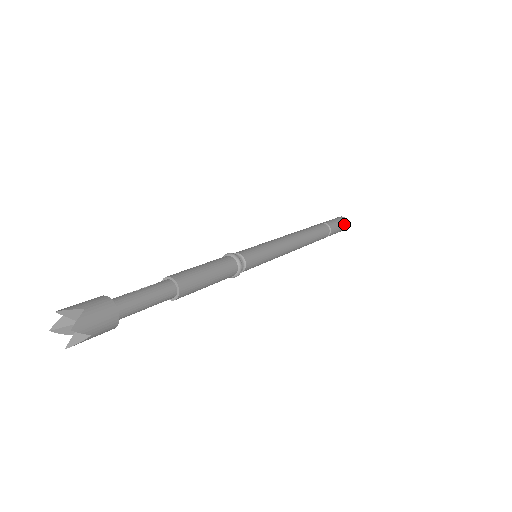
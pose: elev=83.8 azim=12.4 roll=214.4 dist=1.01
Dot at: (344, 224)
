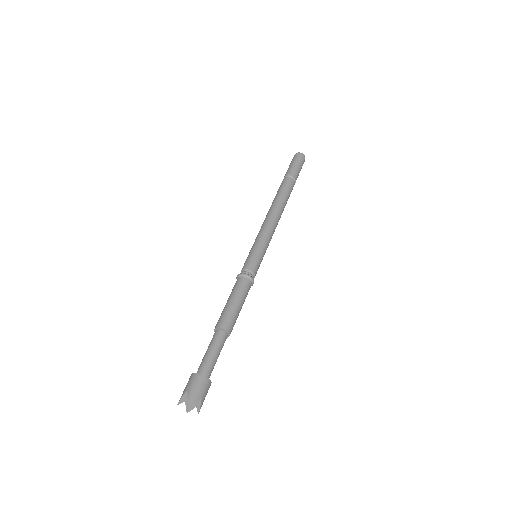
Dot at: (299, 159)
